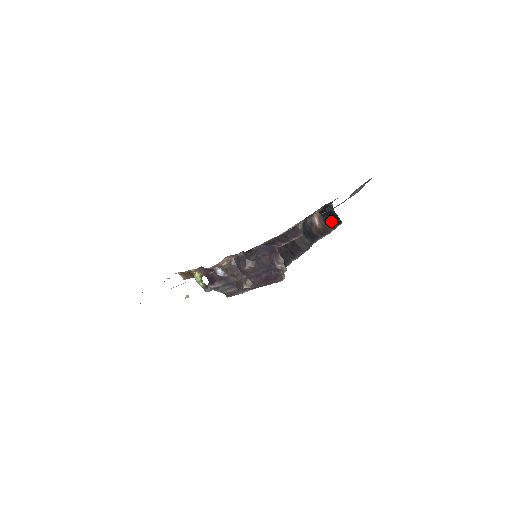
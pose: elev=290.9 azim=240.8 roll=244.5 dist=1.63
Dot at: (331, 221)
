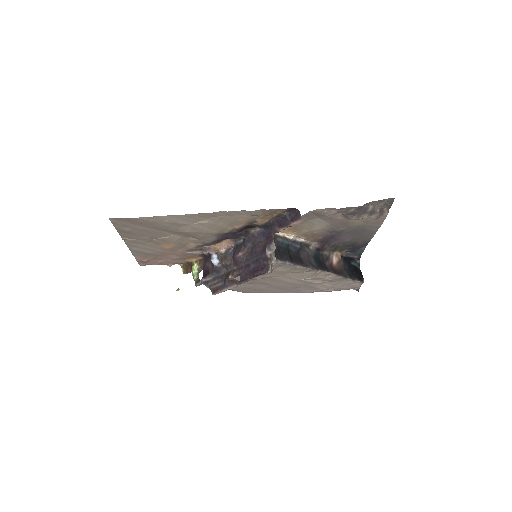
Dot at: (352, 273)
